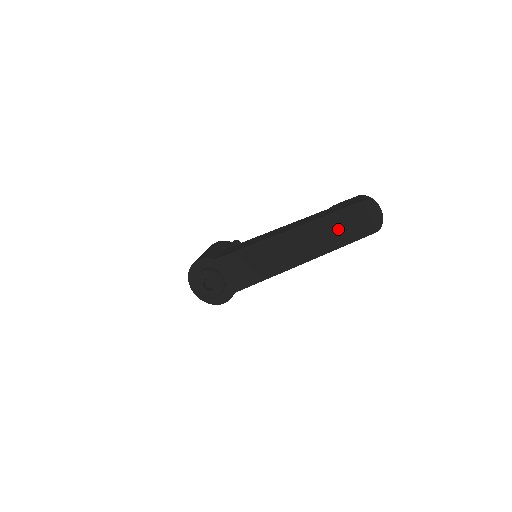
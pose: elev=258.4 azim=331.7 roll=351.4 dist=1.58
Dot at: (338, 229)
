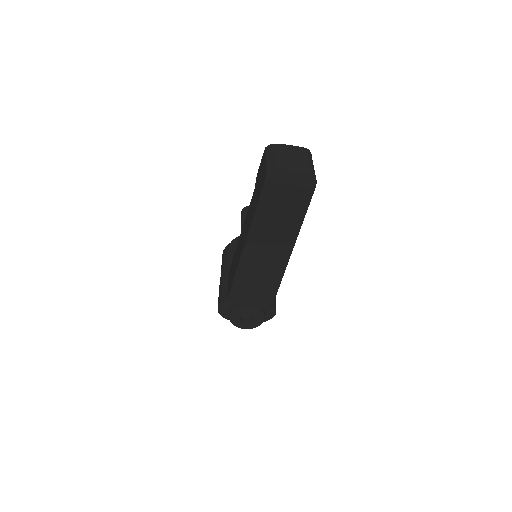
Dot at: (280, 213)
